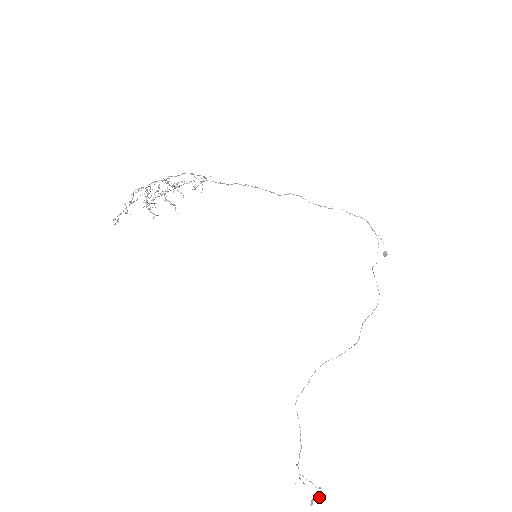
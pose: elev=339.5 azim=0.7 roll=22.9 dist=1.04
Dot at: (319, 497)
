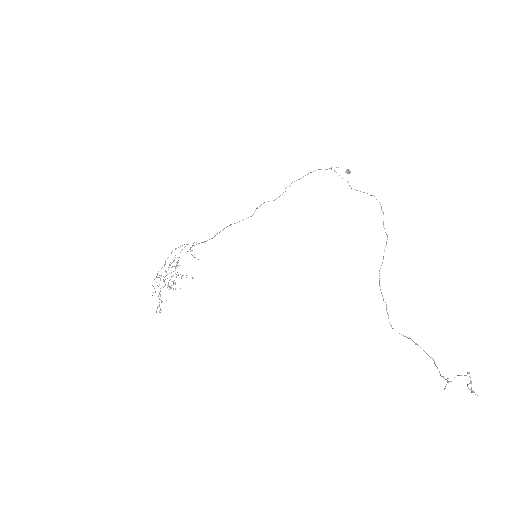
Dot at: occluded
